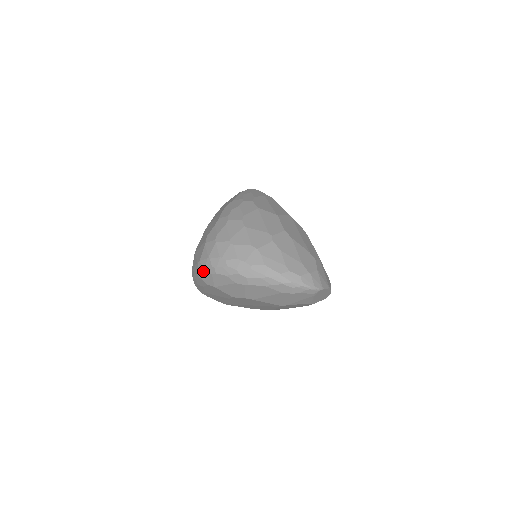
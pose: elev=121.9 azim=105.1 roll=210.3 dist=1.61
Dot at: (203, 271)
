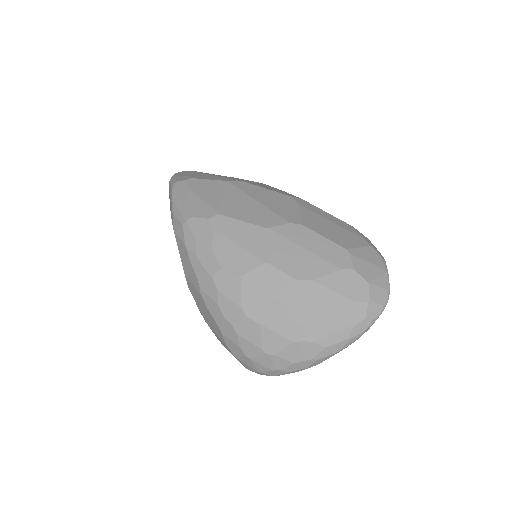
Dot at: occluded
